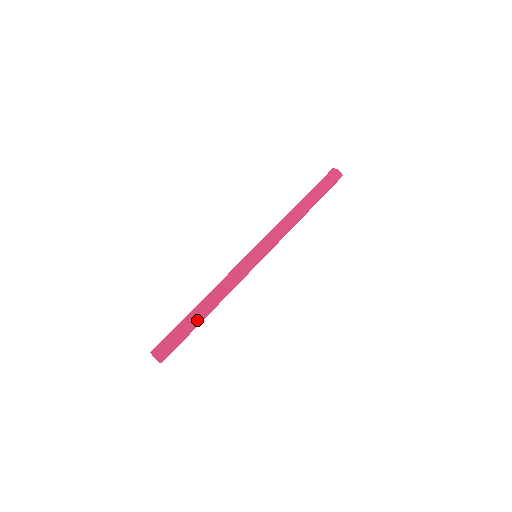
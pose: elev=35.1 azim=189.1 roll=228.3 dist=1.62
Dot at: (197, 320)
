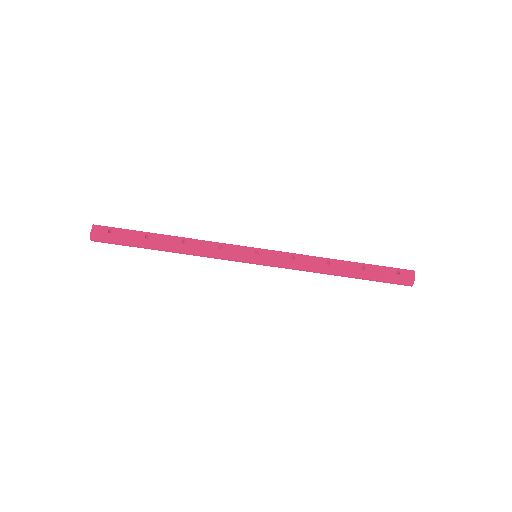
Dot at: (151, 245)
